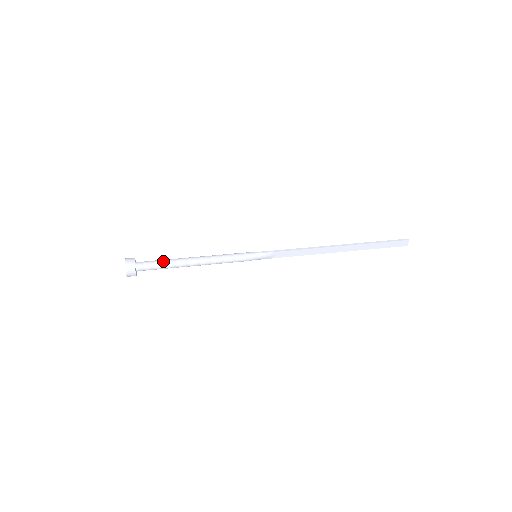
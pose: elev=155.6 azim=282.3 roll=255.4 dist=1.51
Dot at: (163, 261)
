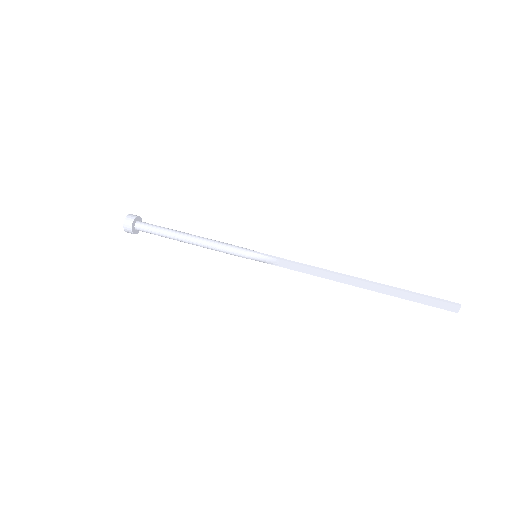
Dot at: (161, 228)
